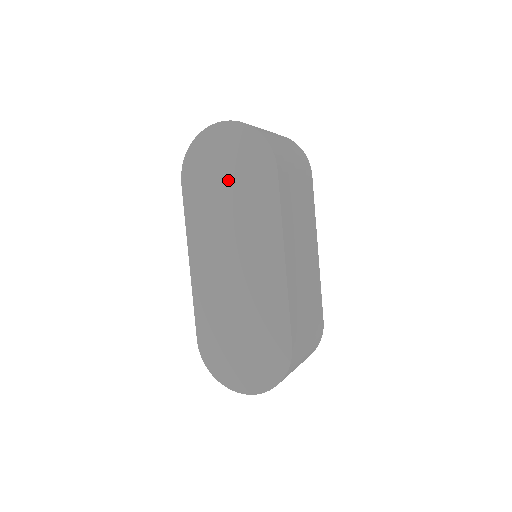
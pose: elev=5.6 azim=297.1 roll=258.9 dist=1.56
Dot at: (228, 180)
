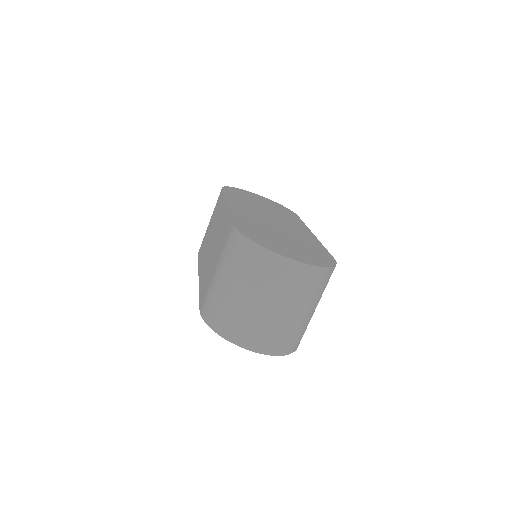
Dot at: (262, 203)
